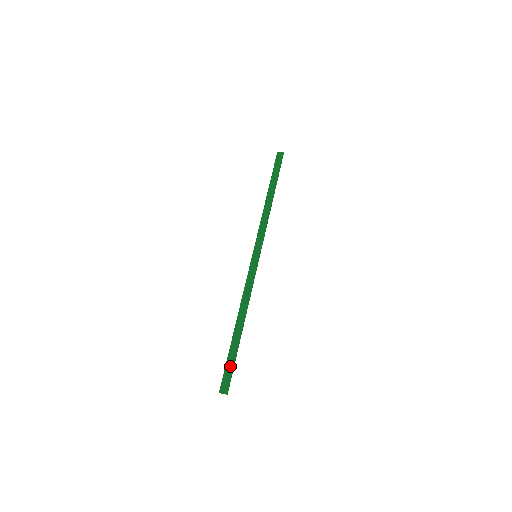
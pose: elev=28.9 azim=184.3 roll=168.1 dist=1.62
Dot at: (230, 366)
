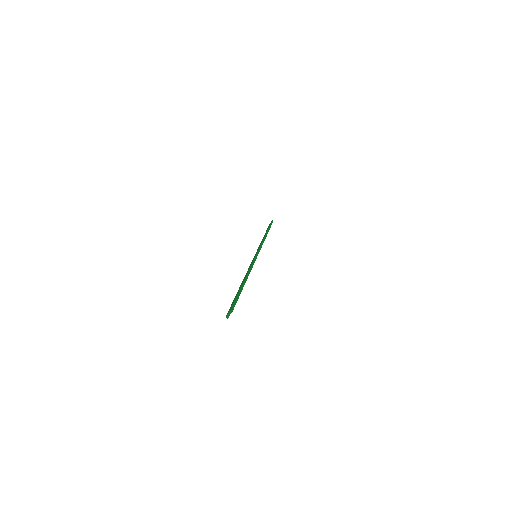
Dot at: (234, 300)
